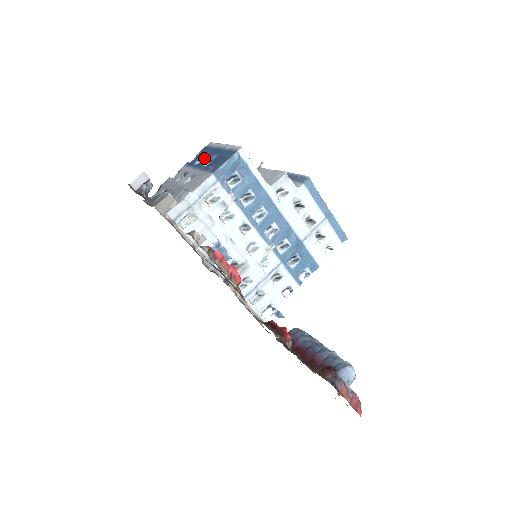
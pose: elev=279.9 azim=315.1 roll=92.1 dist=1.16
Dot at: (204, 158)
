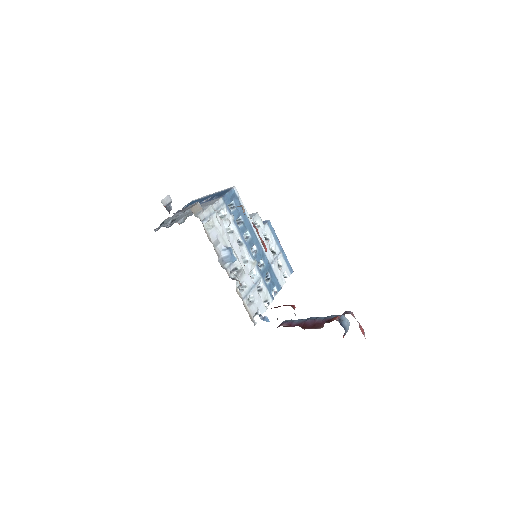
Dot at: occluded
